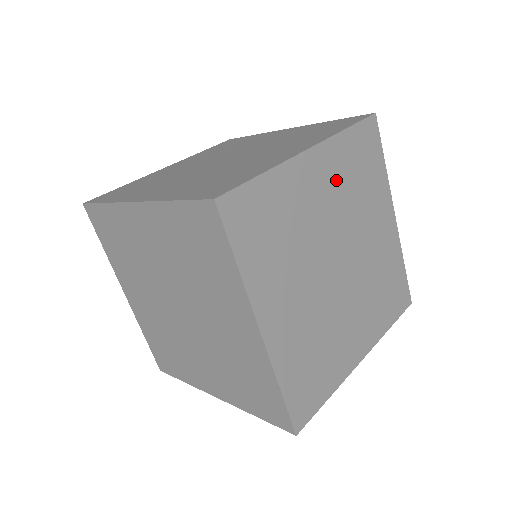
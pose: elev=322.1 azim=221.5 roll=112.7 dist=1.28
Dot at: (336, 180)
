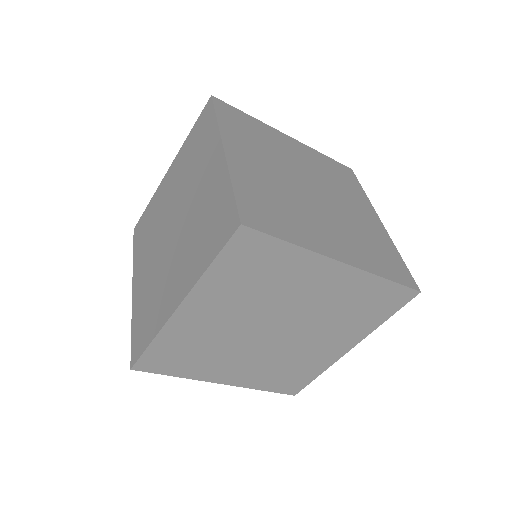
Dot at: (252, 150)
